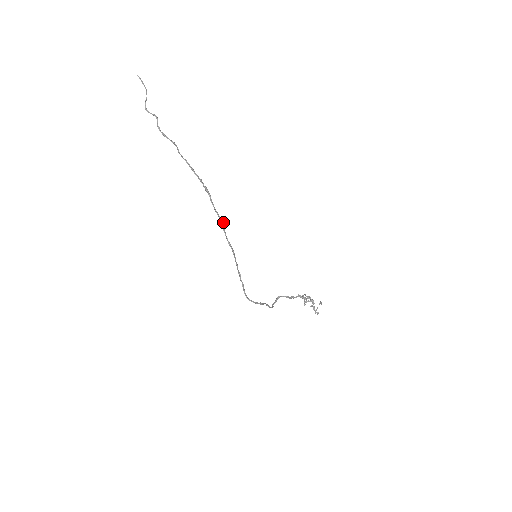
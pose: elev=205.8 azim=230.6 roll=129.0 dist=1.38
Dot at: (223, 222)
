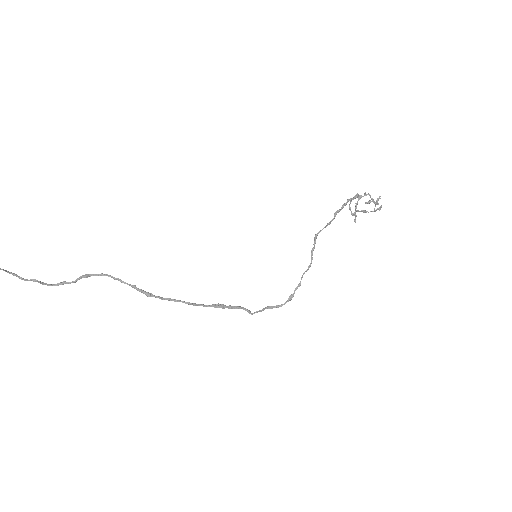
Dot at: (191, 304)
